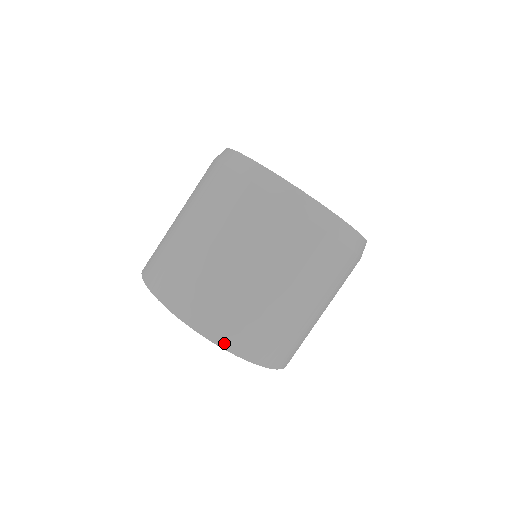
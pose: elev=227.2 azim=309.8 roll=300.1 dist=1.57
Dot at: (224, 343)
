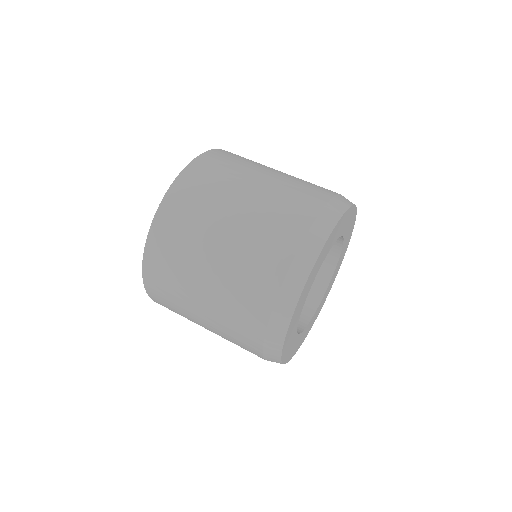
Dot at: (147, 264)
